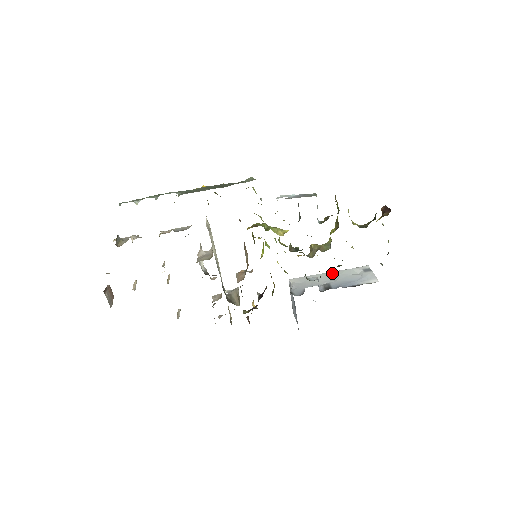
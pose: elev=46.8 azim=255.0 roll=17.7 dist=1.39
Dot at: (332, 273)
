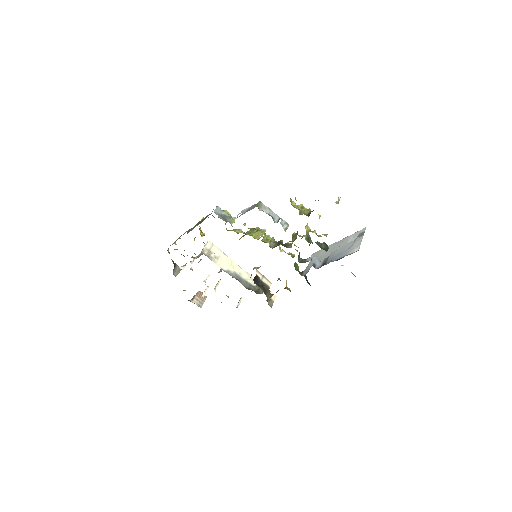
Dot at: (337, 243)
